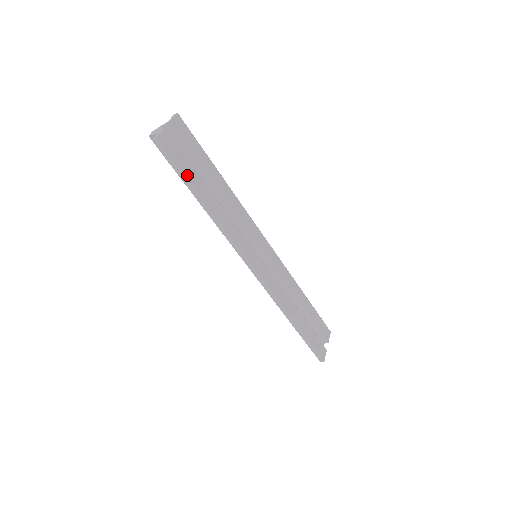
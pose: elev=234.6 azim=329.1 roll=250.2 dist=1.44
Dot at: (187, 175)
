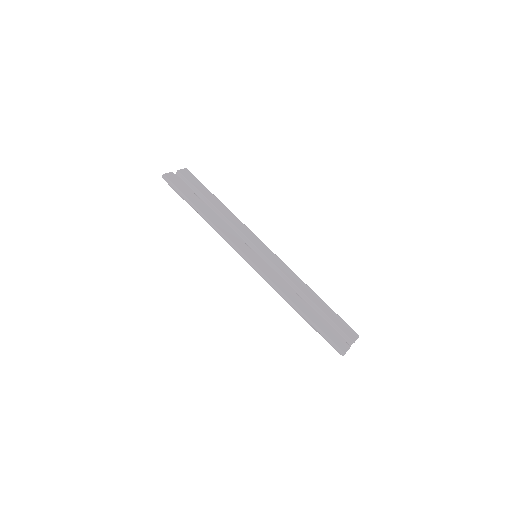
Dot at: (186, 194)
